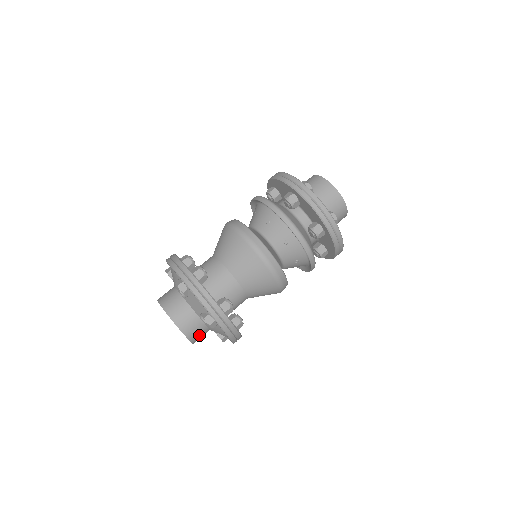
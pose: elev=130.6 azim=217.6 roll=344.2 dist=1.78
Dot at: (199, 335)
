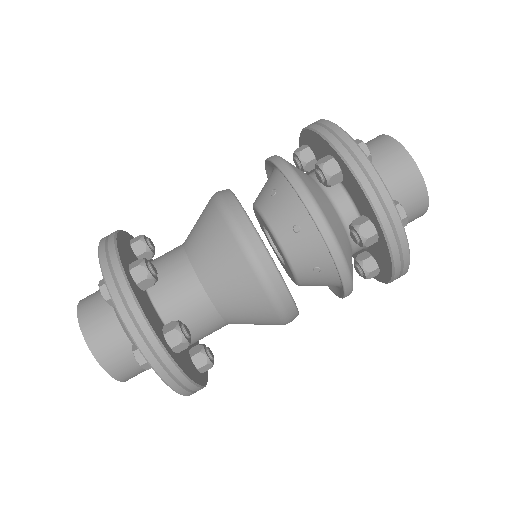
Dot at: (106, 339)
